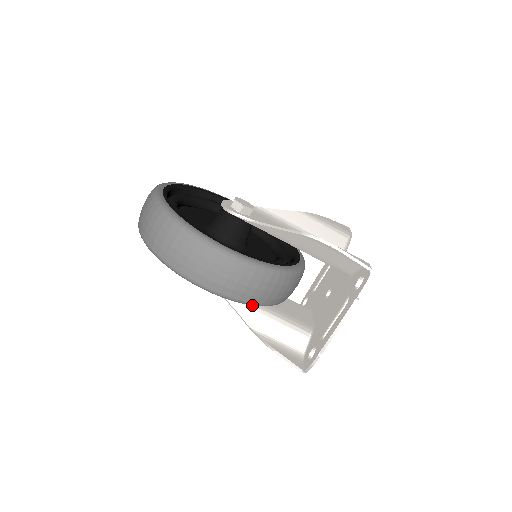
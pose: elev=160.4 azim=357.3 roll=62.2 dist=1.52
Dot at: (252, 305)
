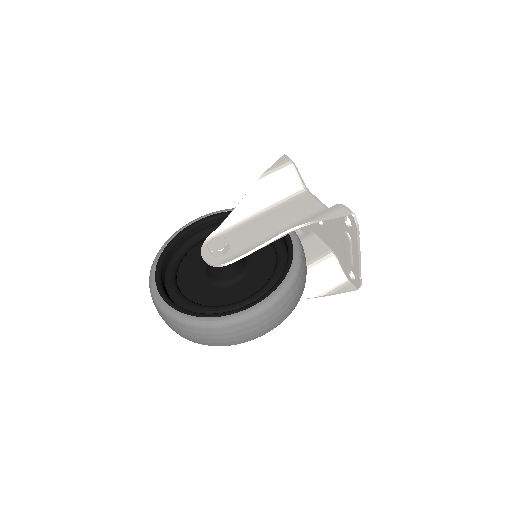
Dot at: occluded
